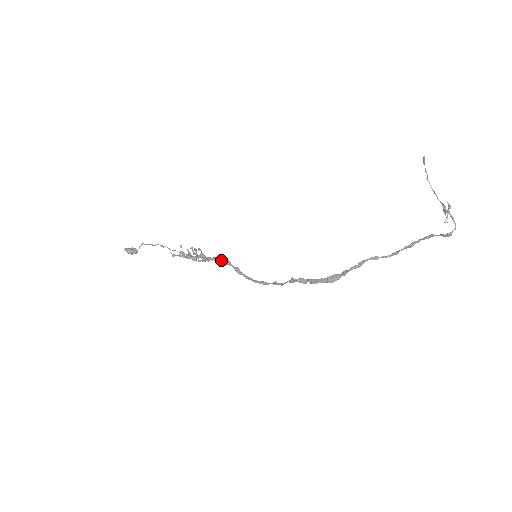
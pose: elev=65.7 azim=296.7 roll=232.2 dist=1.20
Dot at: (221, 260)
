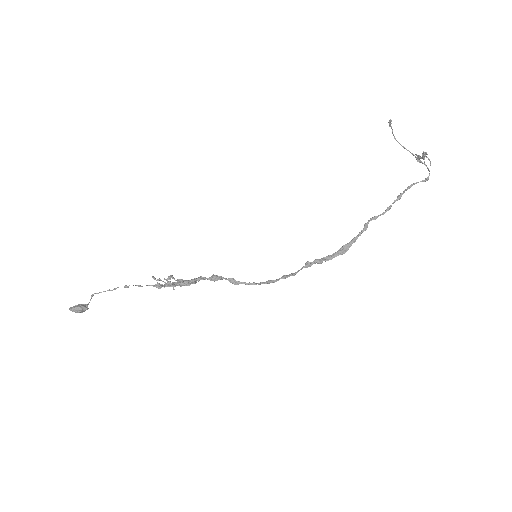
Dot at: occluded
